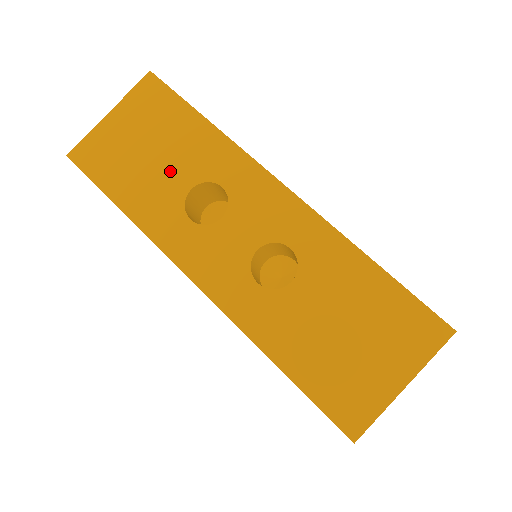
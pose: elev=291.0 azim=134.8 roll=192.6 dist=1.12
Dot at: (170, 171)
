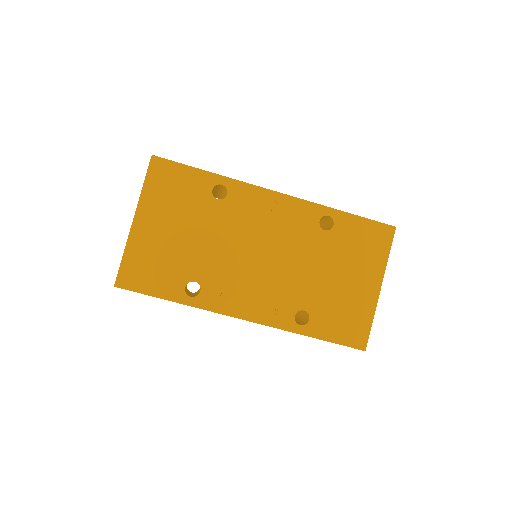
Dot at: occluded
